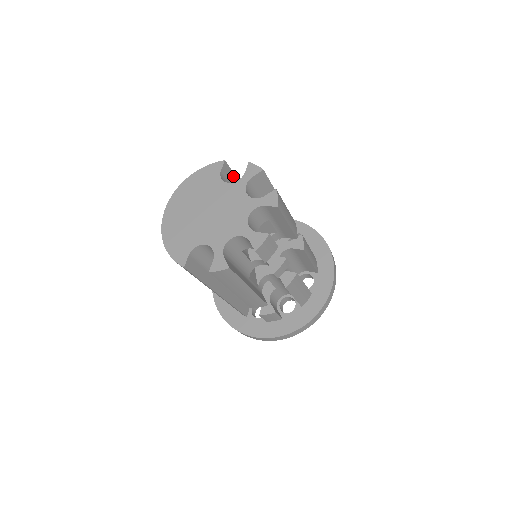
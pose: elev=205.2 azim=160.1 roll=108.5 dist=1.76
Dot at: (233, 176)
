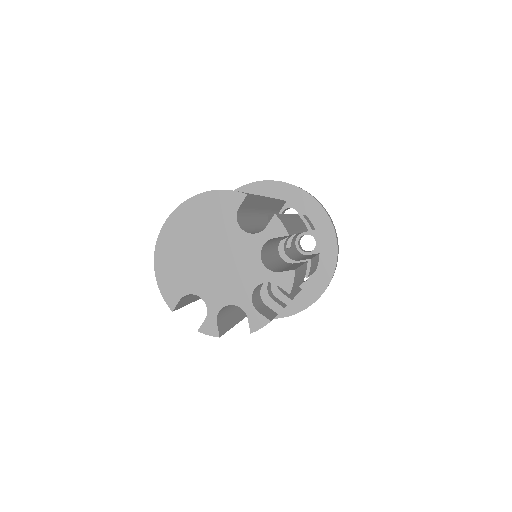
Dot at: (253, 198)
